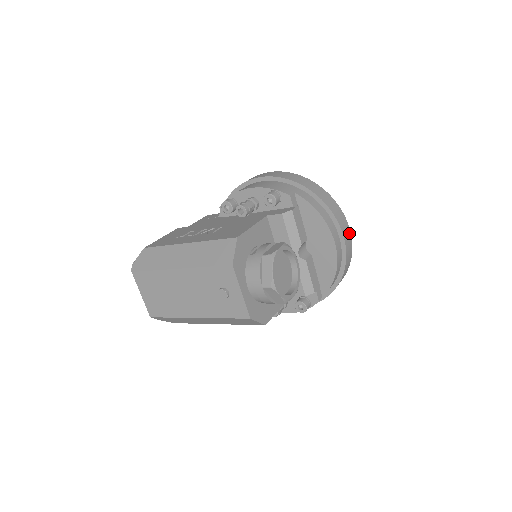
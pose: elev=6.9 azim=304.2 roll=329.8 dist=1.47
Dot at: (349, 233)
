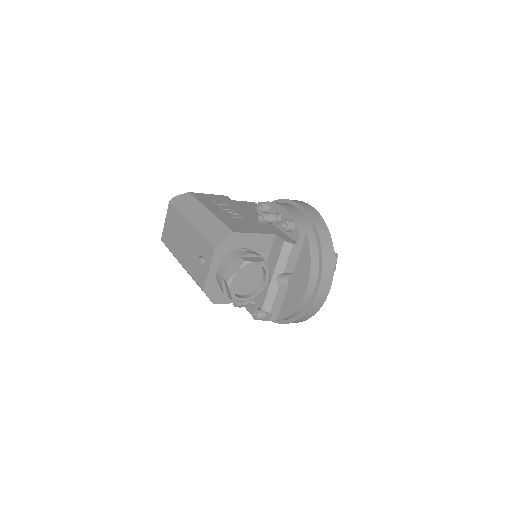
Dot at: (327, 293)
